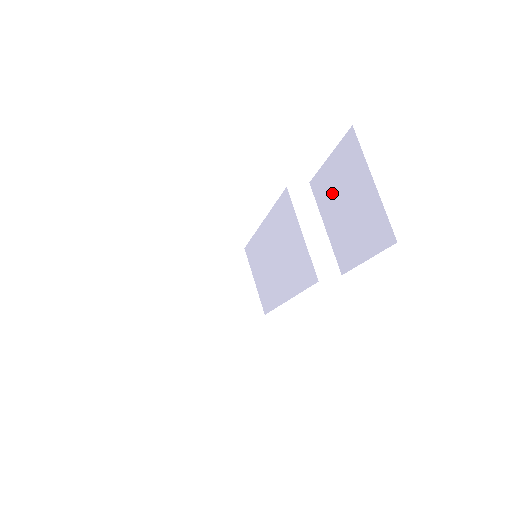
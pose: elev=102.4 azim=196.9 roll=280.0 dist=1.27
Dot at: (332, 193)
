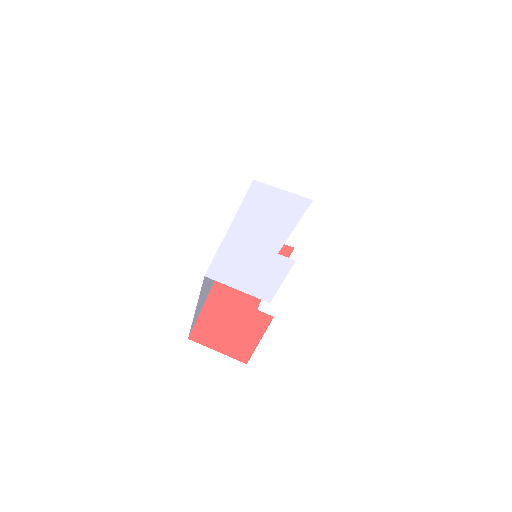
Dot at: occluded
